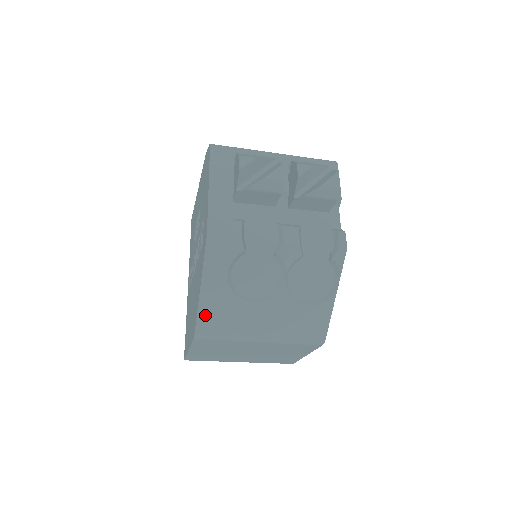
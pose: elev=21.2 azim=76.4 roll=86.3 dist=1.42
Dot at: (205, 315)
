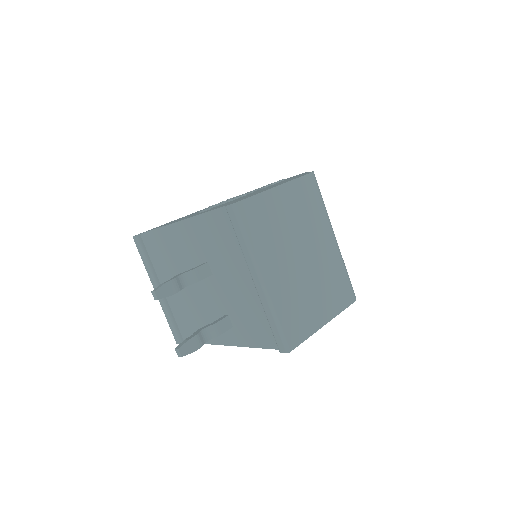
Dot at: occluded
